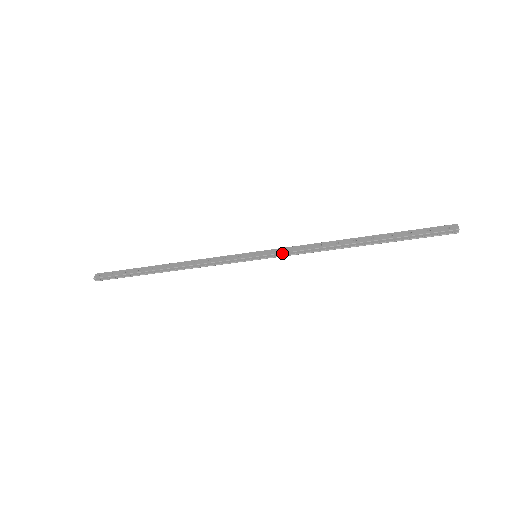
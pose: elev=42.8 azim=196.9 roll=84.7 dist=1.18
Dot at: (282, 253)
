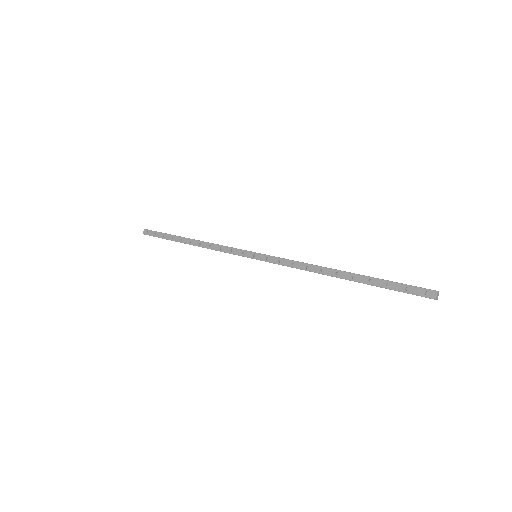
Dot at: (275, 263)
